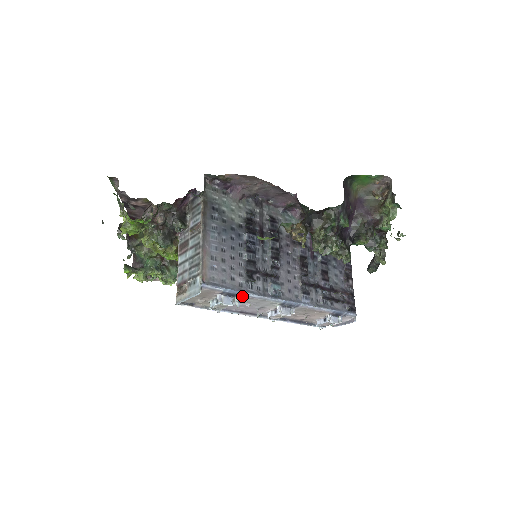
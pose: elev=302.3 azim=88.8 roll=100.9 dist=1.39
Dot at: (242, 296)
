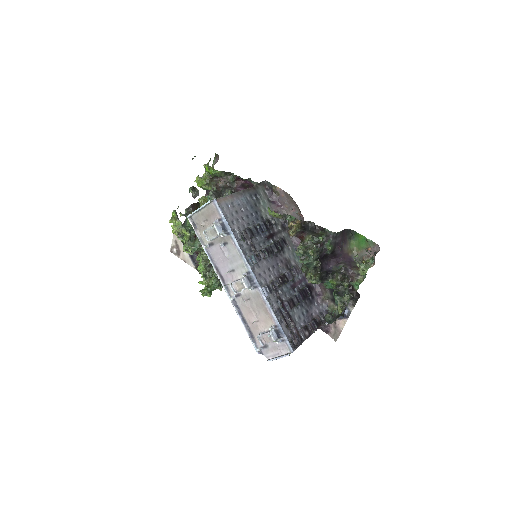
Dot at: (229, 236)
